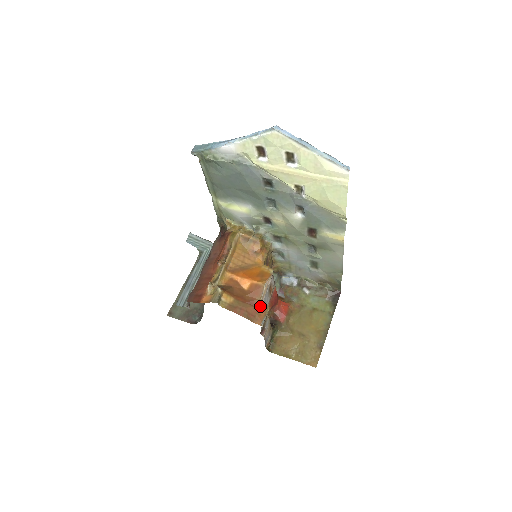
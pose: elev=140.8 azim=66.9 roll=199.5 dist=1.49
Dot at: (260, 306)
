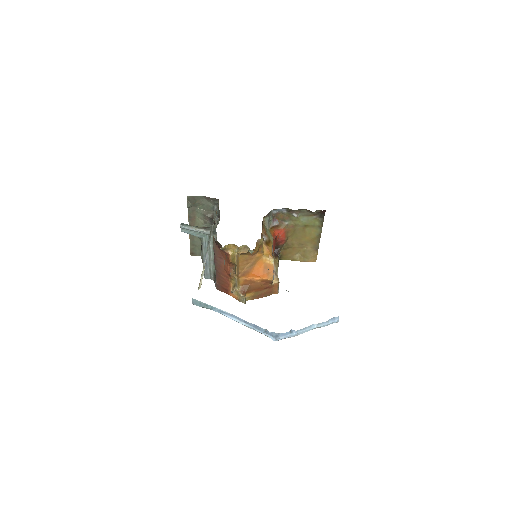
Dot at: (273, 285)
